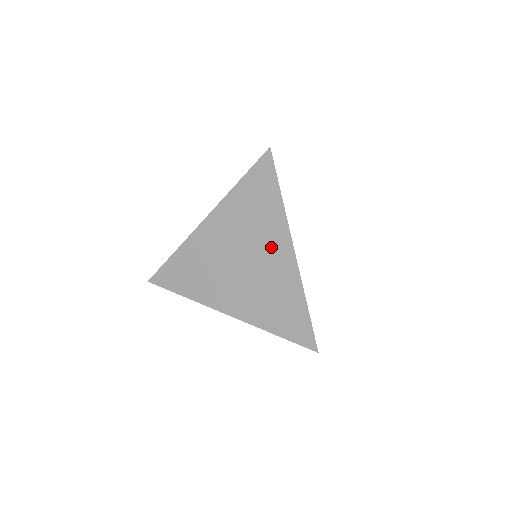
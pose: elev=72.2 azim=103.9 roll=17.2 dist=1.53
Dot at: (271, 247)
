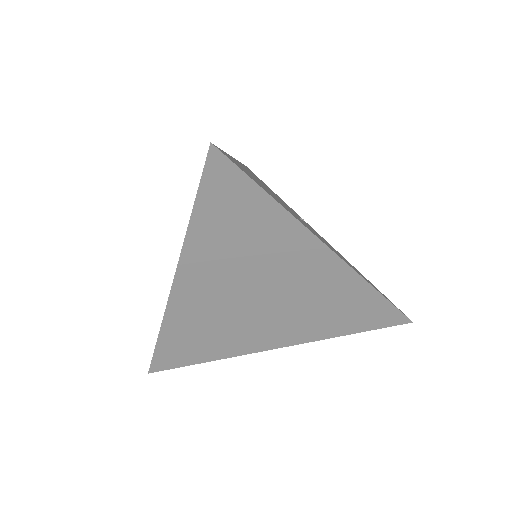
Dot at: (294, 263)
